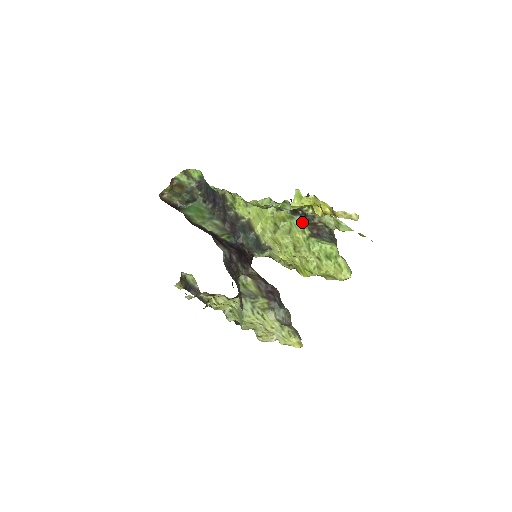
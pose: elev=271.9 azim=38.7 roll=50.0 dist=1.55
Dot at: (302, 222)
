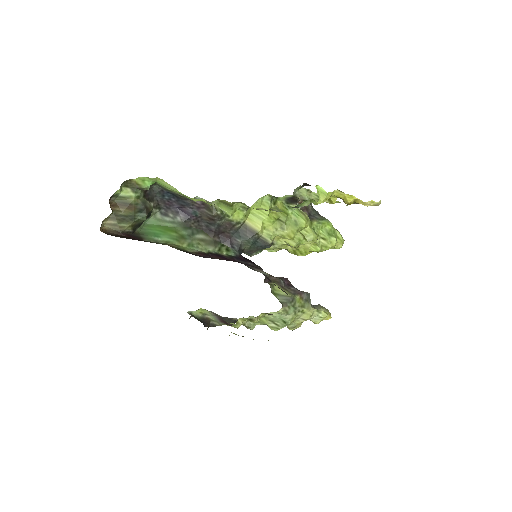
Dot at: occluded
